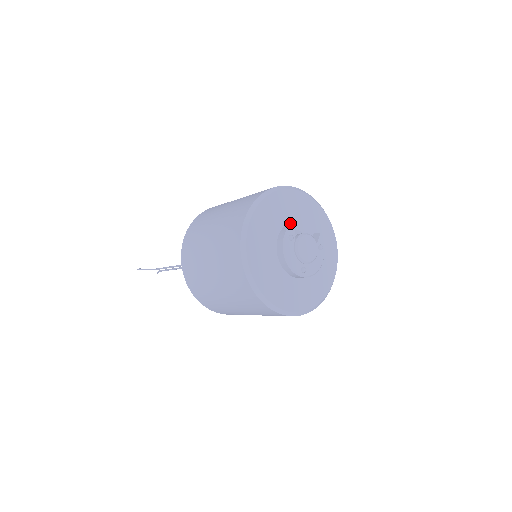
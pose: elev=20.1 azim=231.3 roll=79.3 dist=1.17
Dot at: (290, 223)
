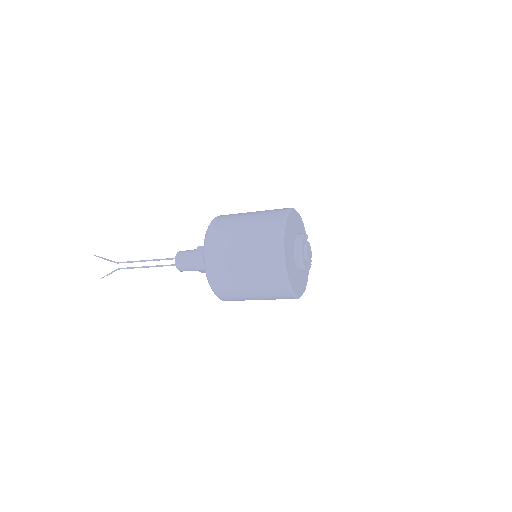
Dot at: occluded
